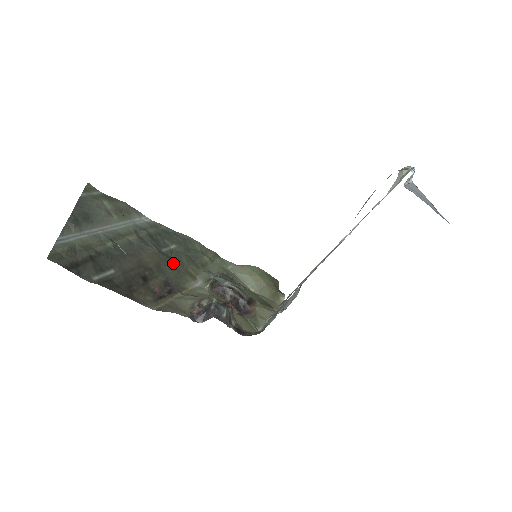
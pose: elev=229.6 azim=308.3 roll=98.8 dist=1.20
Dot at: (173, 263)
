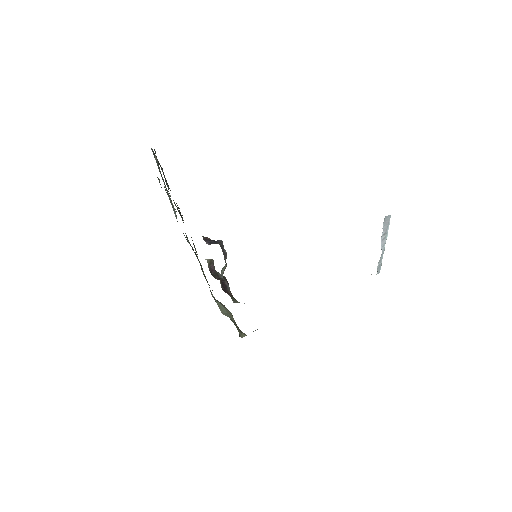
Dot at: occluded
